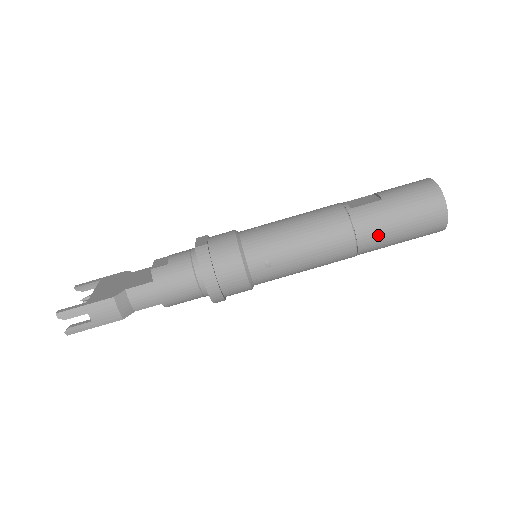
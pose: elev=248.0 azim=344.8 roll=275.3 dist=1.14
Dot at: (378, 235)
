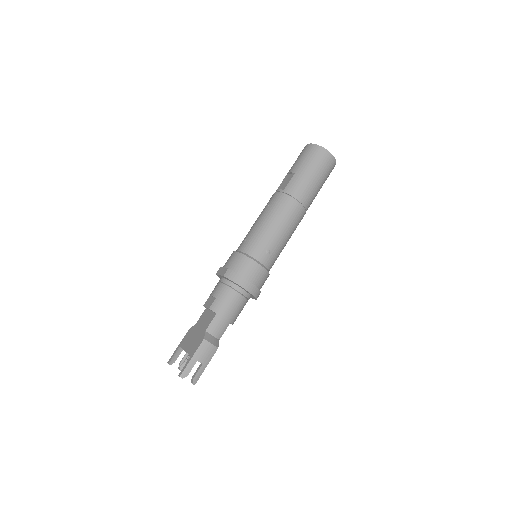
Dot at: (309, 192)
